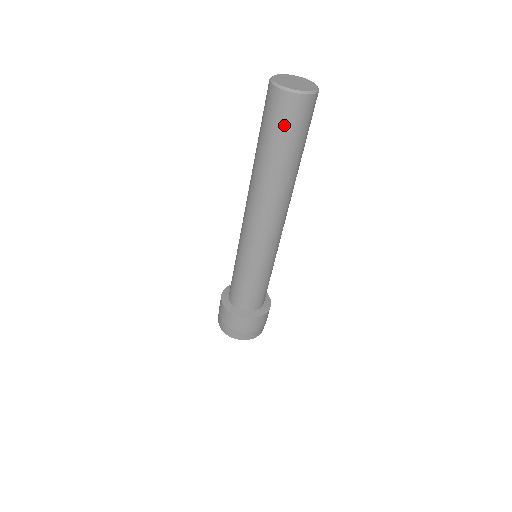
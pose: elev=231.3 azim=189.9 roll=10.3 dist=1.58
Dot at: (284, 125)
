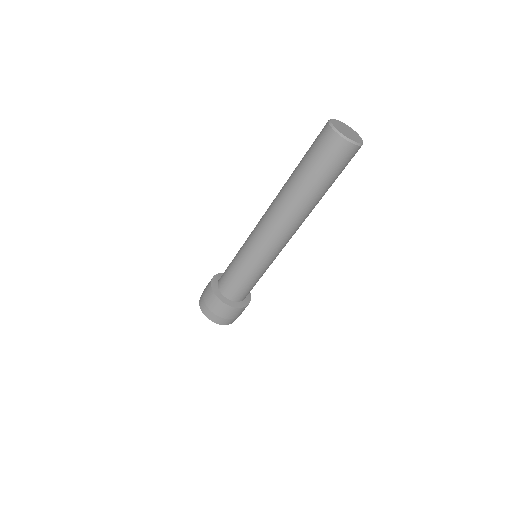
Dot at: (317, 151)
